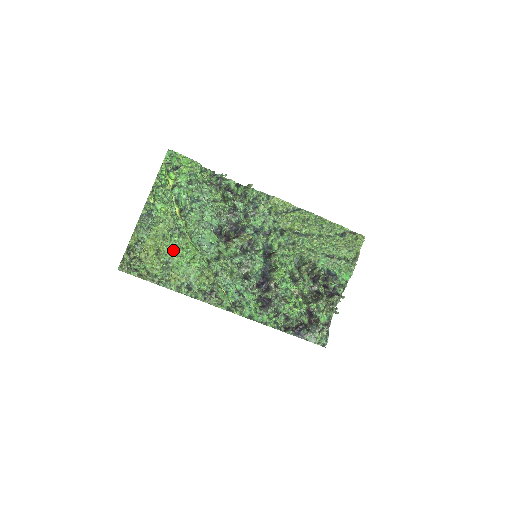
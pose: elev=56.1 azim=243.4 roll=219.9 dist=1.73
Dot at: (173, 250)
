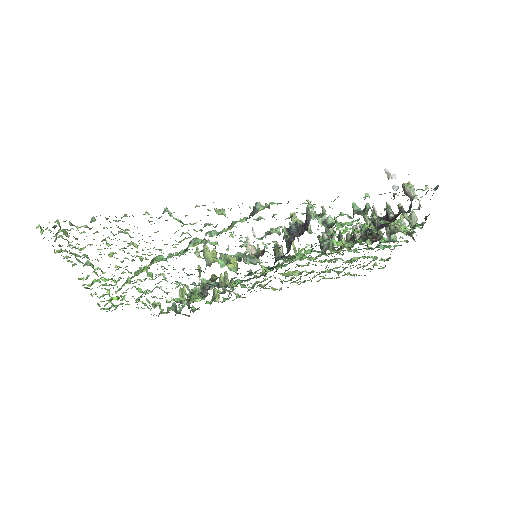
Dot at: occluded
